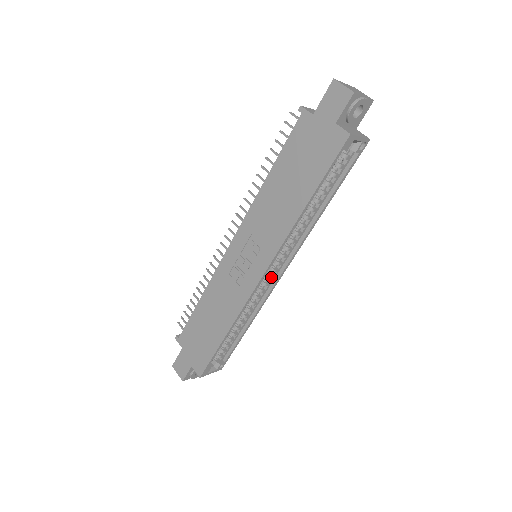
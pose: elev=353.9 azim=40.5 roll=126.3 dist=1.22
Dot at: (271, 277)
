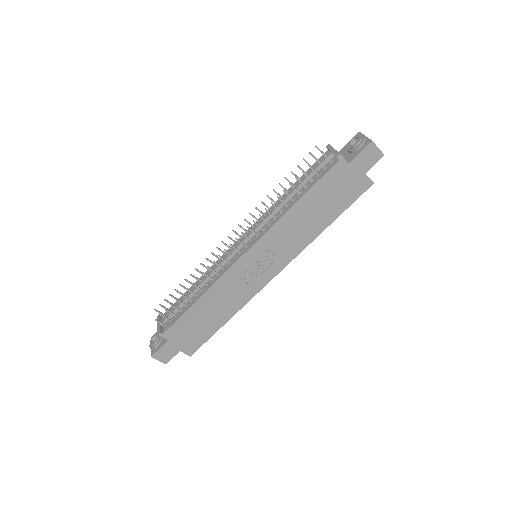
Dot at: occluded
